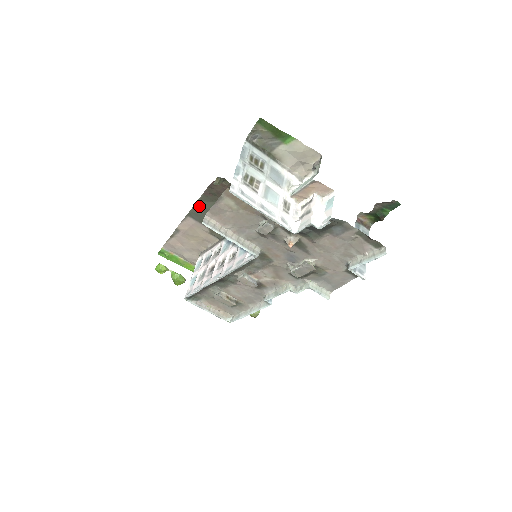
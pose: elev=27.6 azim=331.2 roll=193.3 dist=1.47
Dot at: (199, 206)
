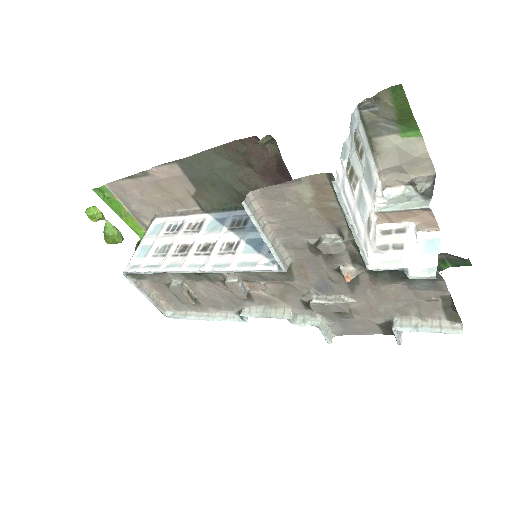
Dot at: (204, 158)
